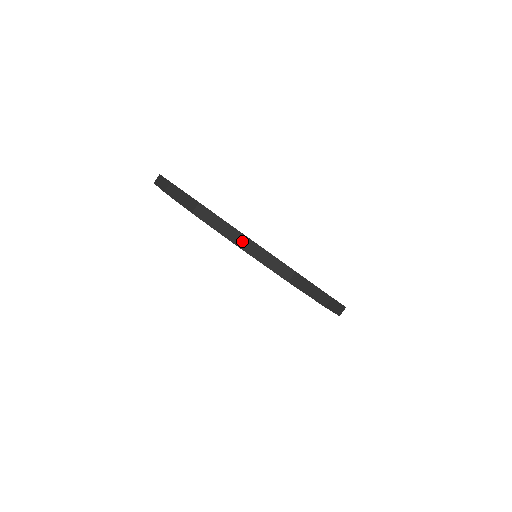
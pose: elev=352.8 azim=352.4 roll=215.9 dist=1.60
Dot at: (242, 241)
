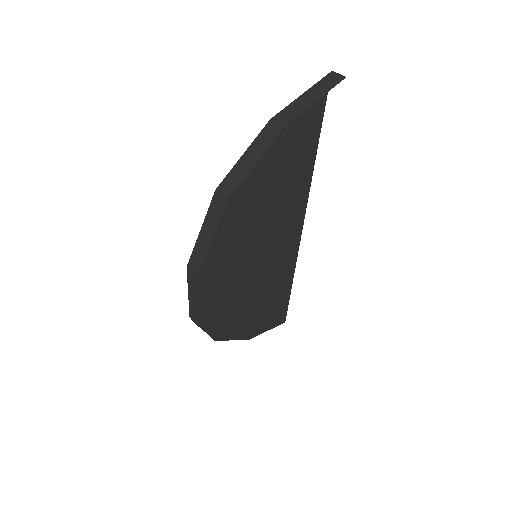
Dot at: (193, 269)
